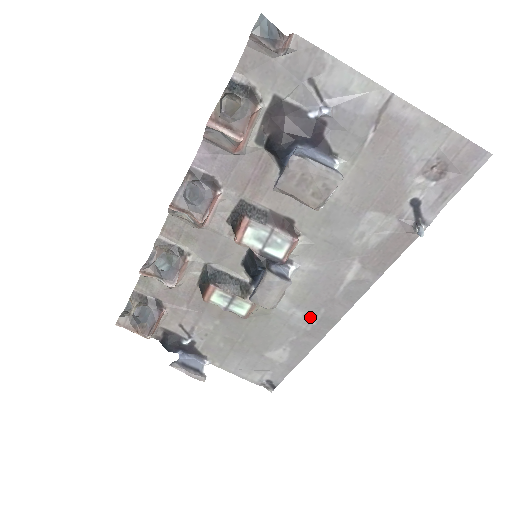
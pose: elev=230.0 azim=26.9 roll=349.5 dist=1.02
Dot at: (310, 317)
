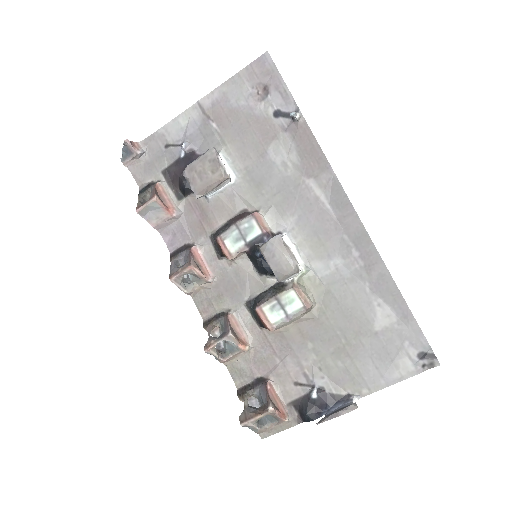
Dot at: (348, 253)
